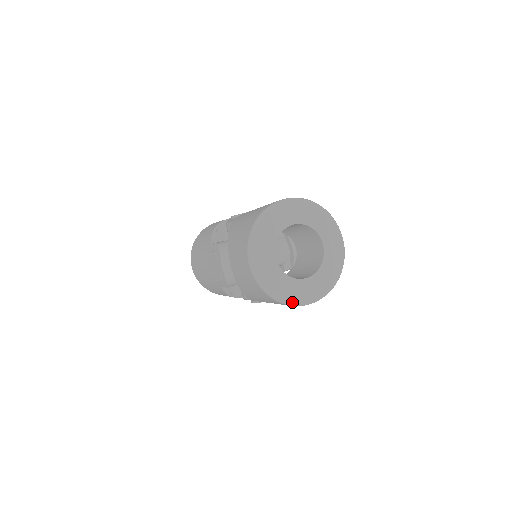
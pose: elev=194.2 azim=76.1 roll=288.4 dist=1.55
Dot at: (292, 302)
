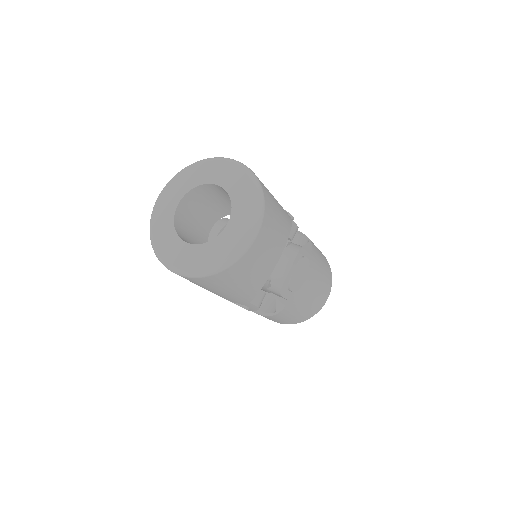
Dot at: (159, 254)
